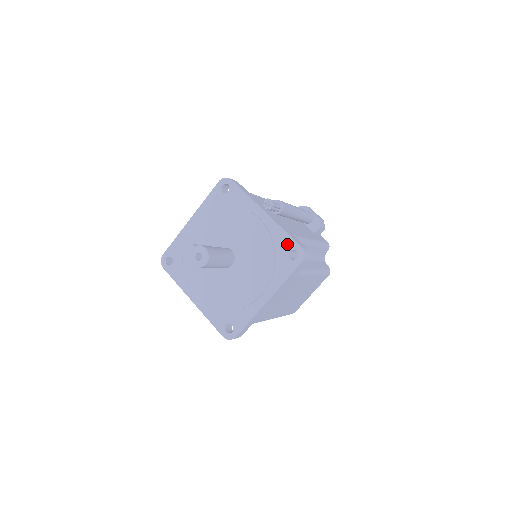
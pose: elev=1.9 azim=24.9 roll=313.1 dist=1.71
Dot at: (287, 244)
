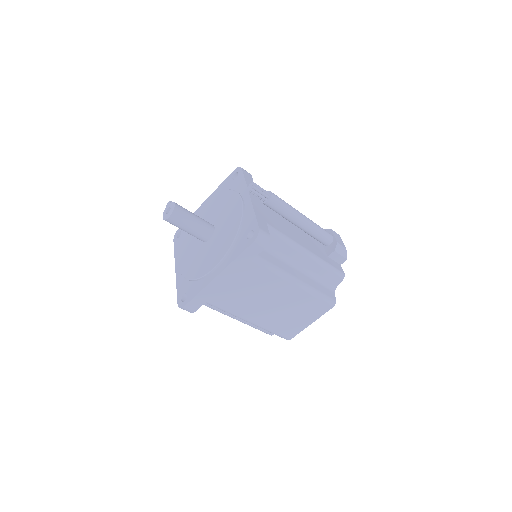
Dot at: (251, 225)
